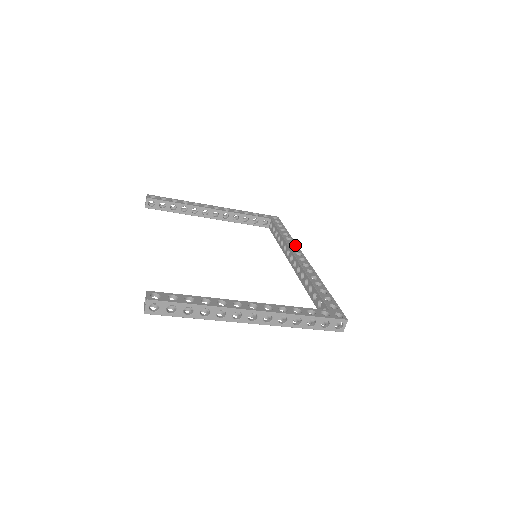
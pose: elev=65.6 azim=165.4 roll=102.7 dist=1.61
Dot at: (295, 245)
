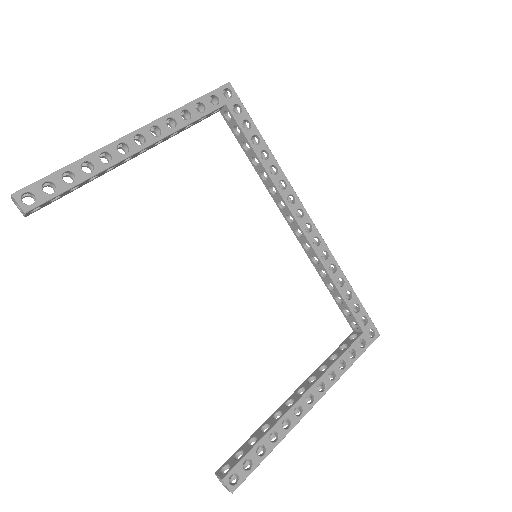
Dot at: (288, 187)
